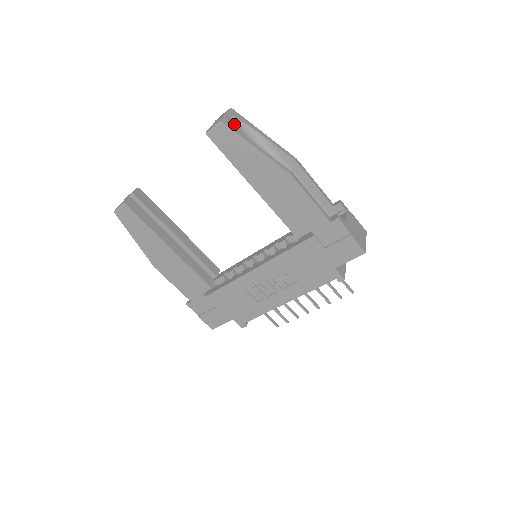
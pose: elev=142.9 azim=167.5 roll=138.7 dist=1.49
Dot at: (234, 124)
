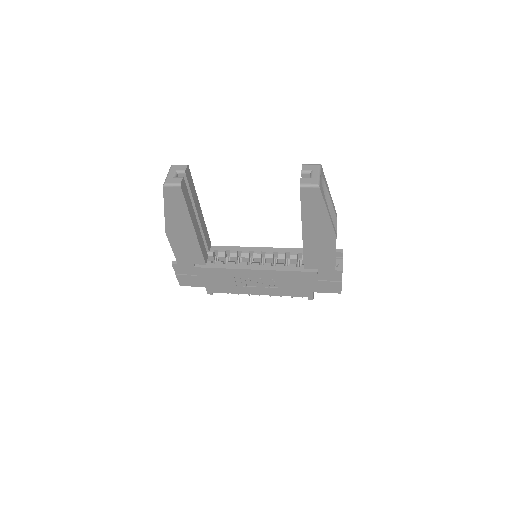
Dot at: occluded
